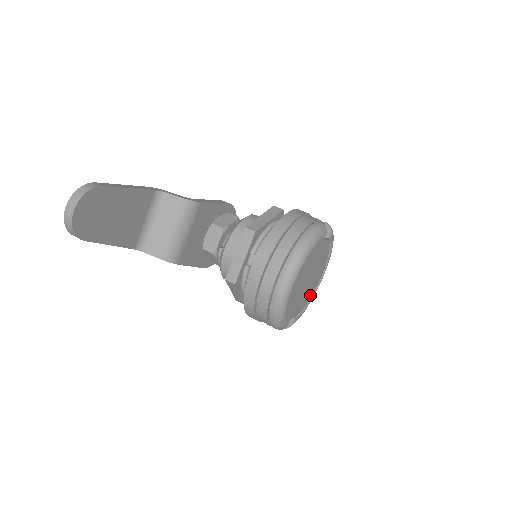
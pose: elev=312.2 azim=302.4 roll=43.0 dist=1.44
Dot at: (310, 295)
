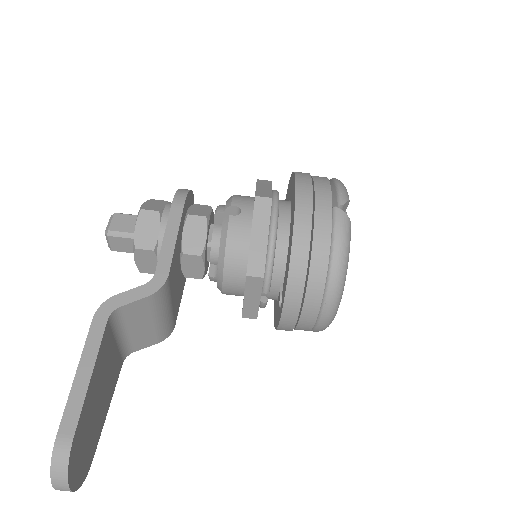
Dot at: occluded
